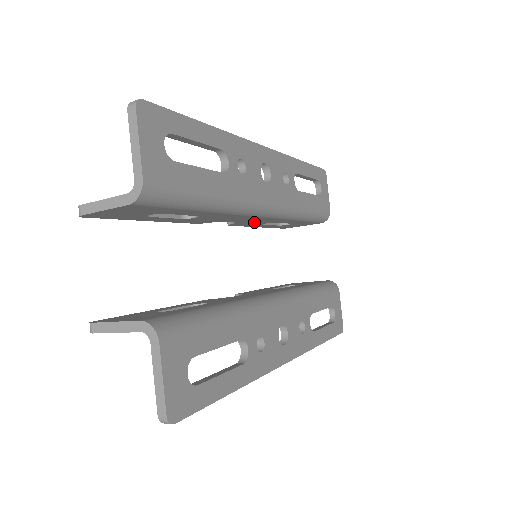
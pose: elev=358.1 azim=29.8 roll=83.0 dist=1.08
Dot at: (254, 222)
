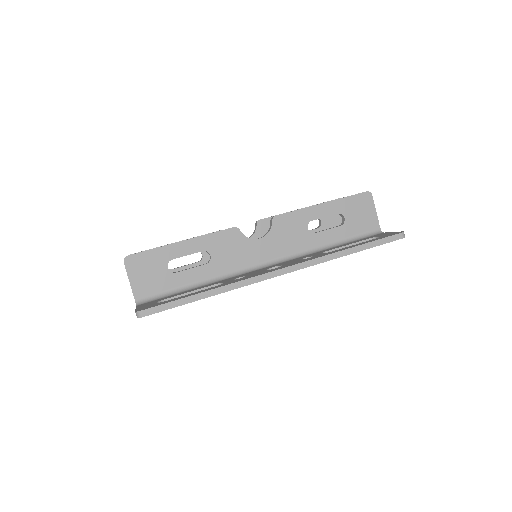
Dot at: (287, 234)
